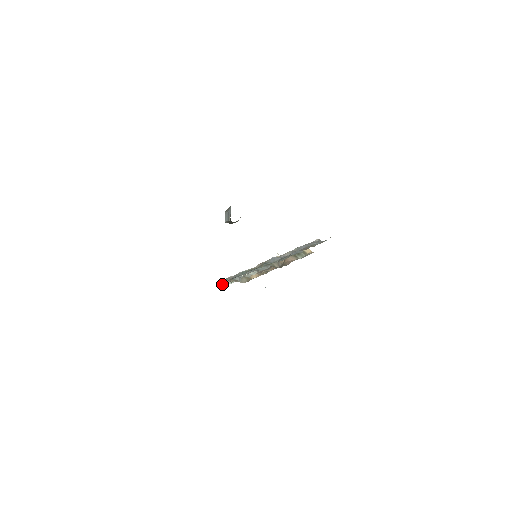
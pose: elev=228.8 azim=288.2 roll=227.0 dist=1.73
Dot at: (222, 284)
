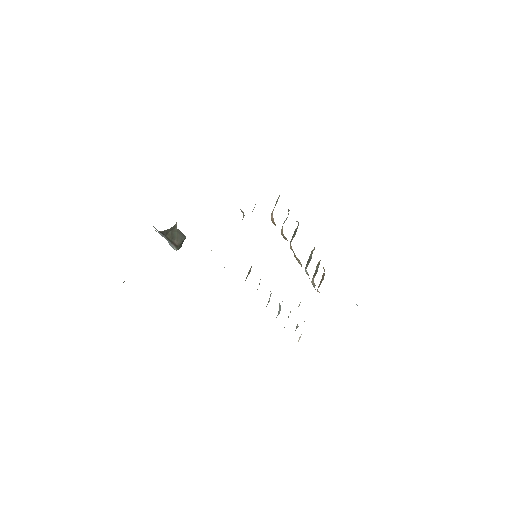
Dot at: occluded
